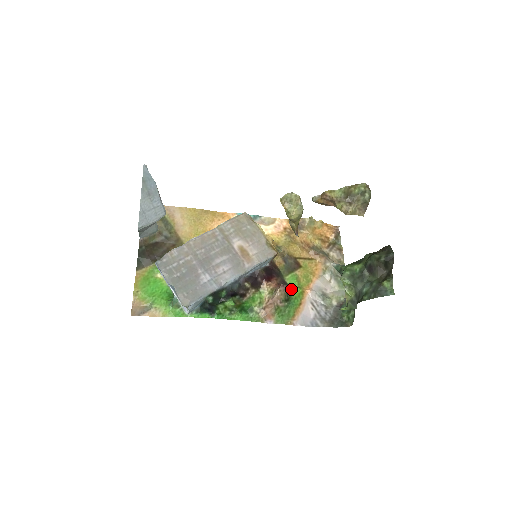
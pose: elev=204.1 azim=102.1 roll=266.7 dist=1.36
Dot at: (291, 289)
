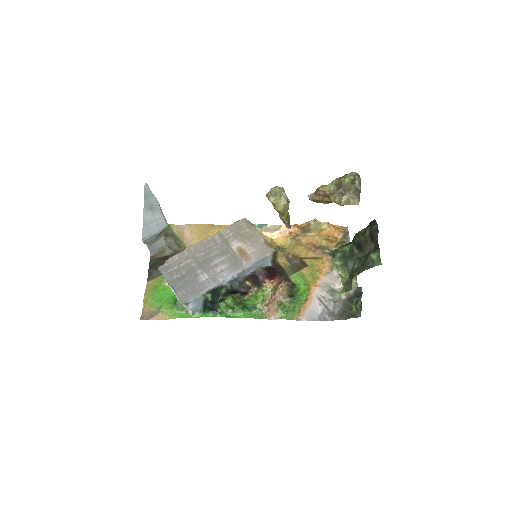
Dot at: (296, 286)
